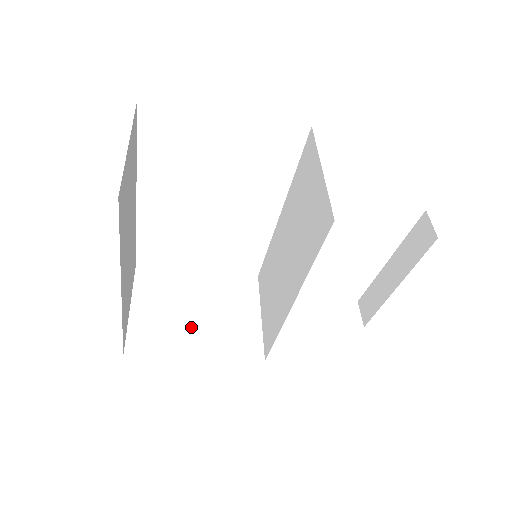
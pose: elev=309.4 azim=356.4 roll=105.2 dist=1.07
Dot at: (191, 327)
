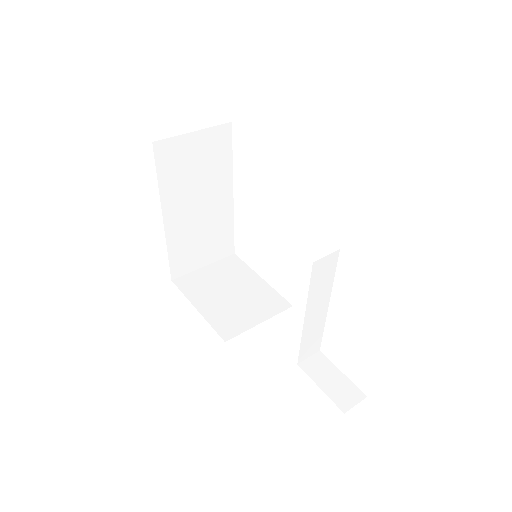
Dot at: (216, 296)
